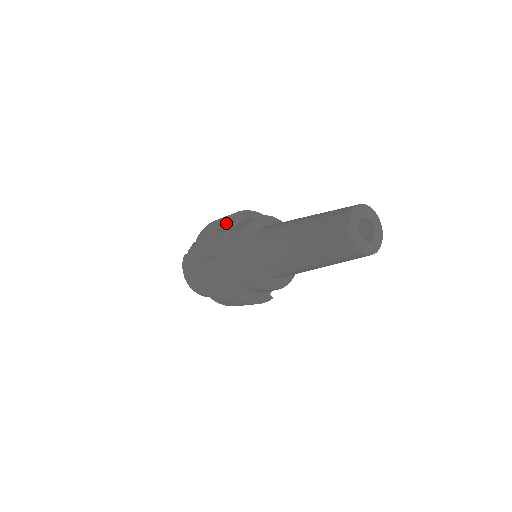
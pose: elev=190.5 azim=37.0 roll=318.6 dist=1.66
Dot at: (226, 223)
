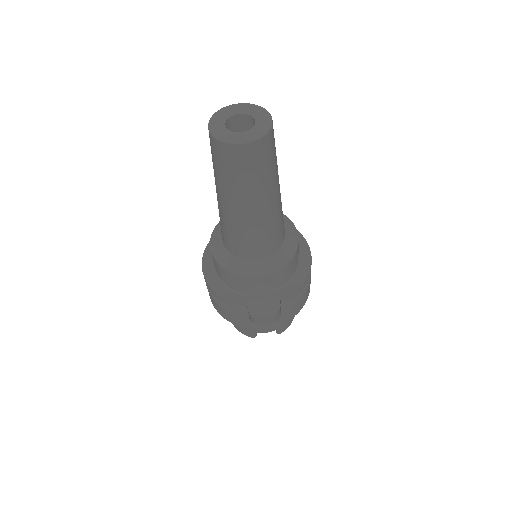
Dot at: occluded
